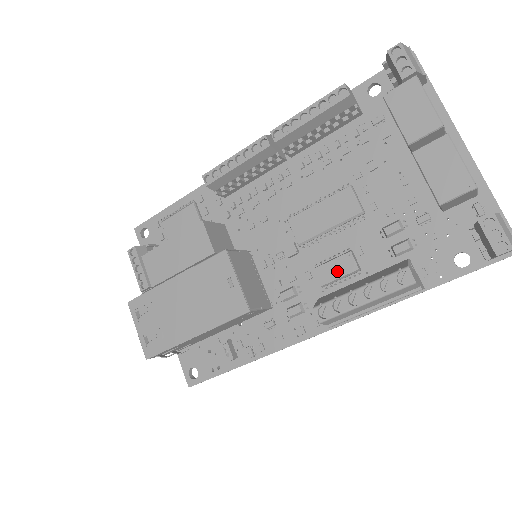
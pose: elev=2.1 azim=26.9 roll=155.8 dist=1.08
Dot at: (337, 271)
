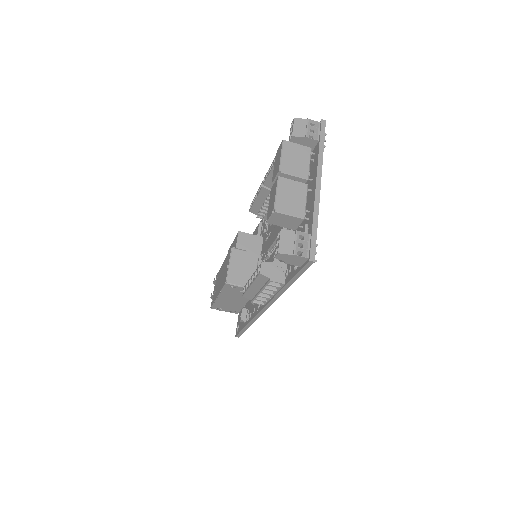
Dot at: occluded
